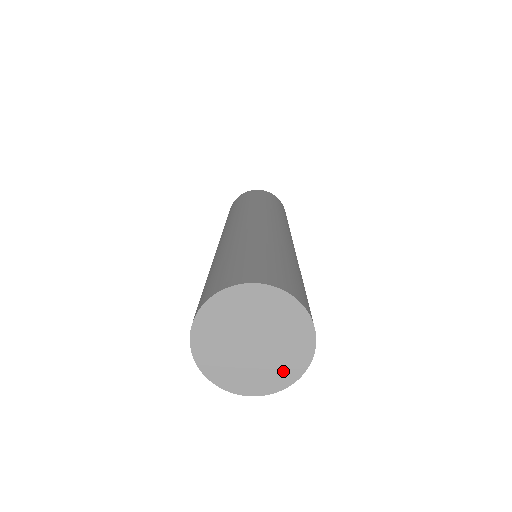
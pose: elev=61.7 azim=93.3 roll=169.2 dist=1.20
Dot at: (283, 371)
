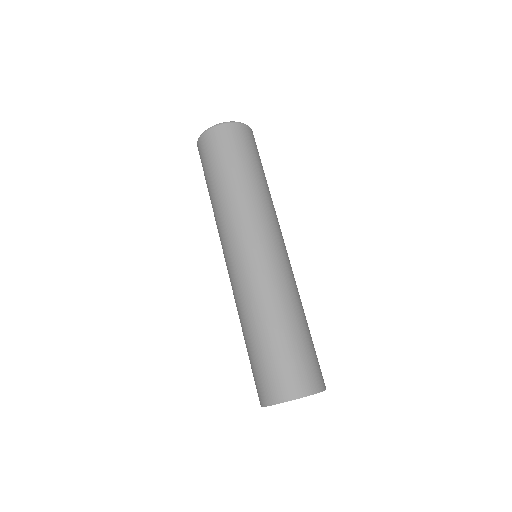
Dot at: occluded
